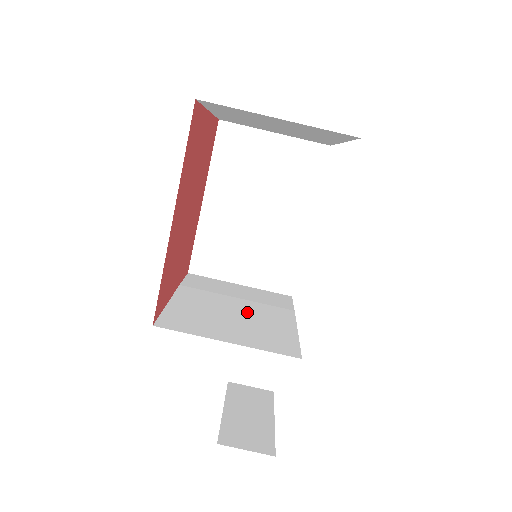
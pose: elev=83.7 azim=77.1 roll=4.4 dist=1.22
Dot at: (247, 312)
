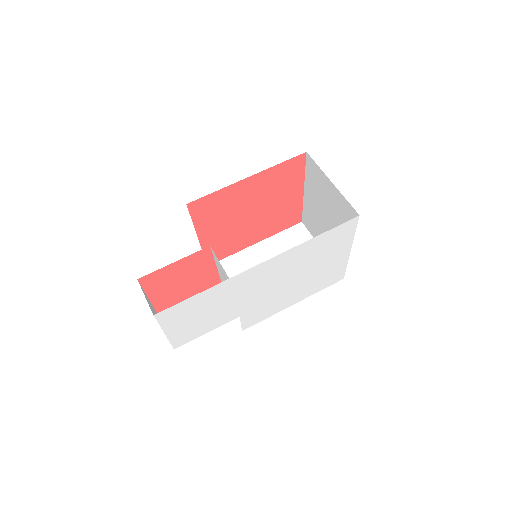
Dot at: (220, 276)
